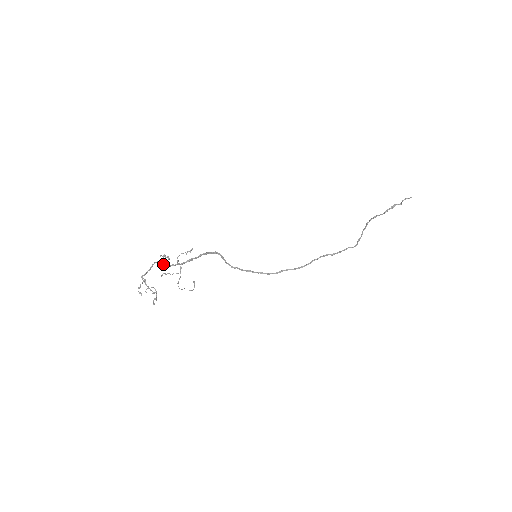
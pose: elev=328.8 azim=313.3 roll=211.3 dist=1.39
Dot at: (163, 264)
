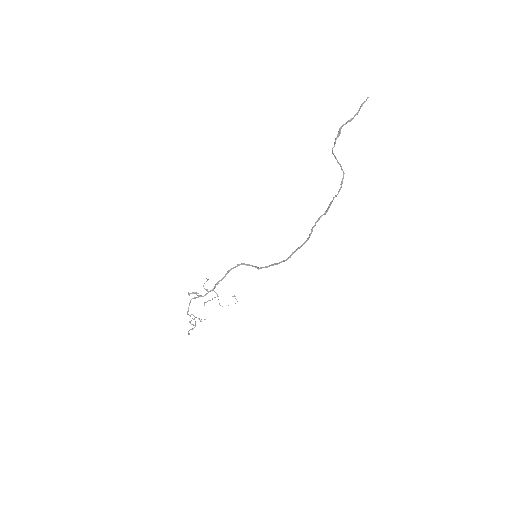
Dot at: (198, 297)
